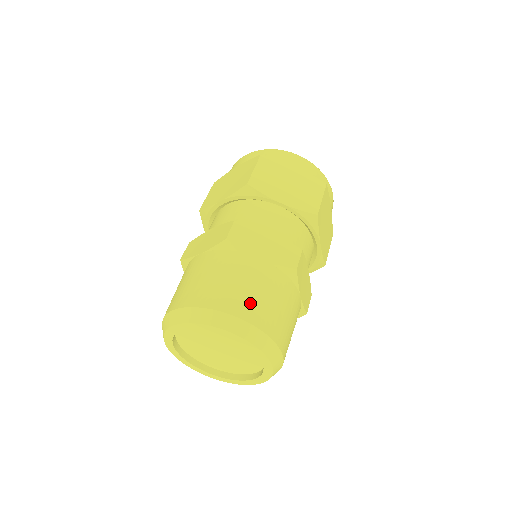
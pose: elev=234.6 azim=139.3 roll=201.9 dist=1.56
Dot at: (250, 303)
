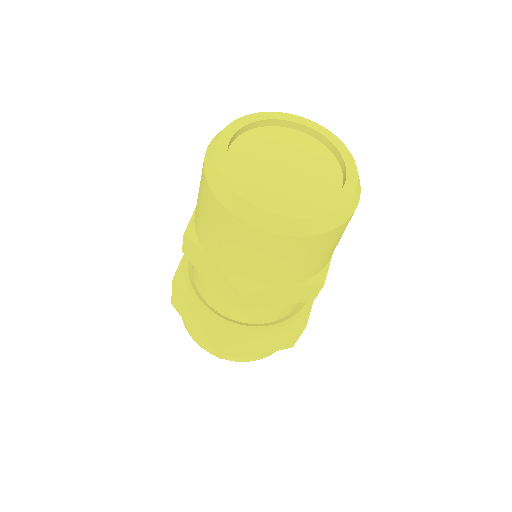
Dot at: occluded
